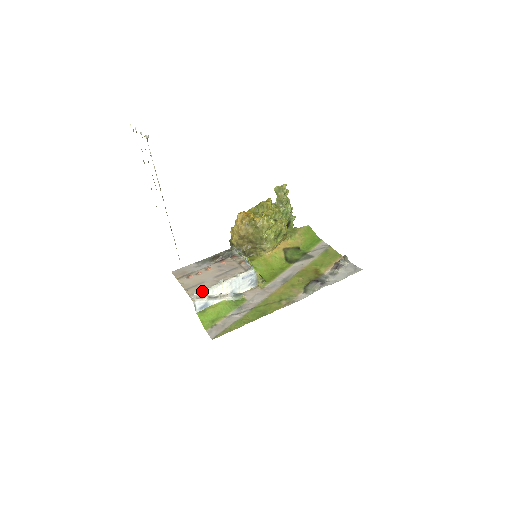
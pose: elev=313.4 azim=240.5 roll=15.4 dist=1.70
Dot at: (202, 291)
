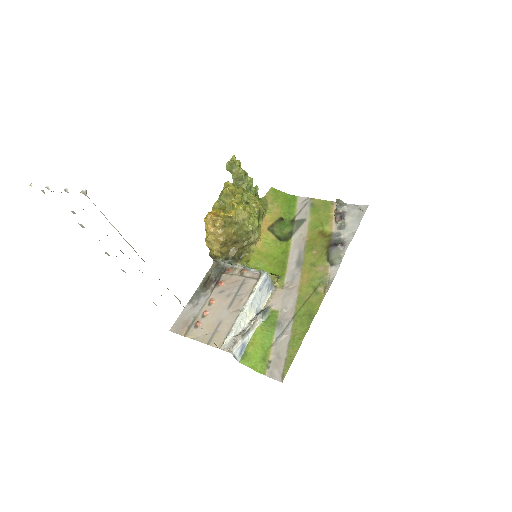
Dot at: (229, 334)
